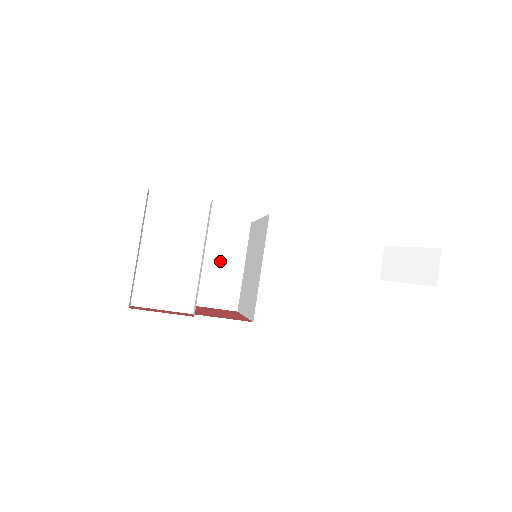
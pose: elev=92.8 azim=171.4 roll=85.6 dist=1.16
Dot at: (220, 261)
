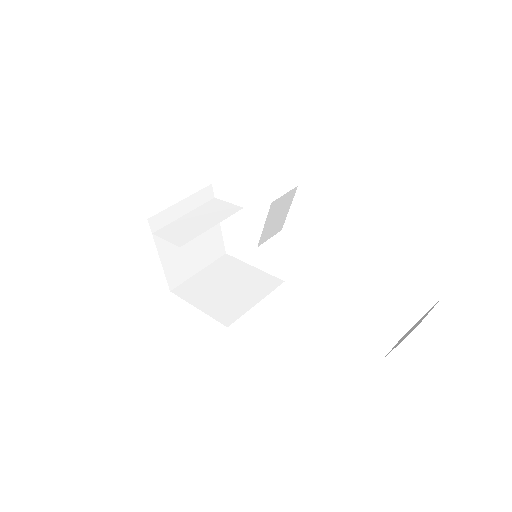
Dot at: (243, 294)
